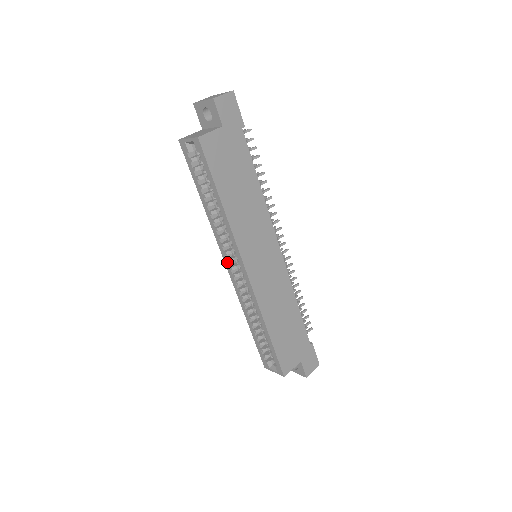
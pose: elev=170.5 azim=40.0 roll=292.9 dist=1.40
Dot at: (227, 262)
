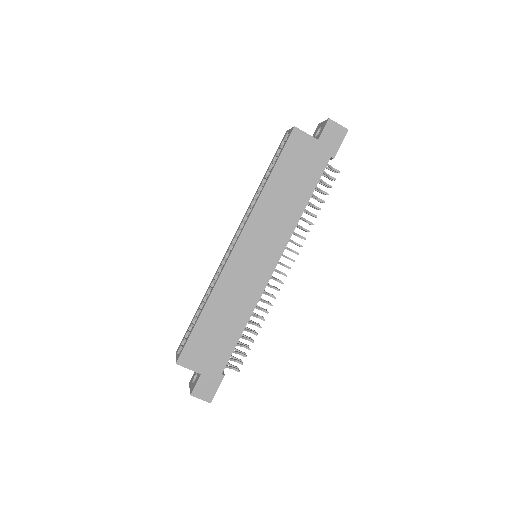
Dot at: (234, 237)
